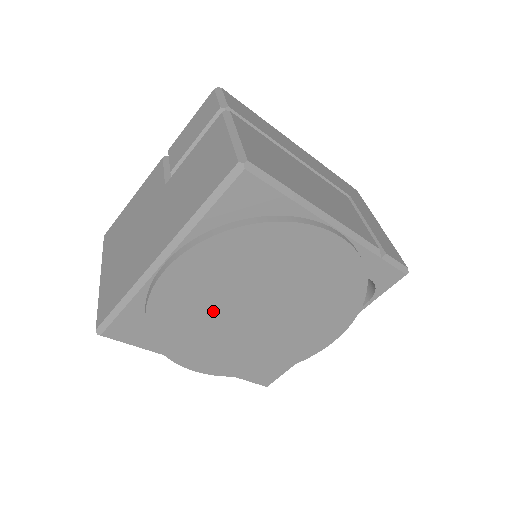
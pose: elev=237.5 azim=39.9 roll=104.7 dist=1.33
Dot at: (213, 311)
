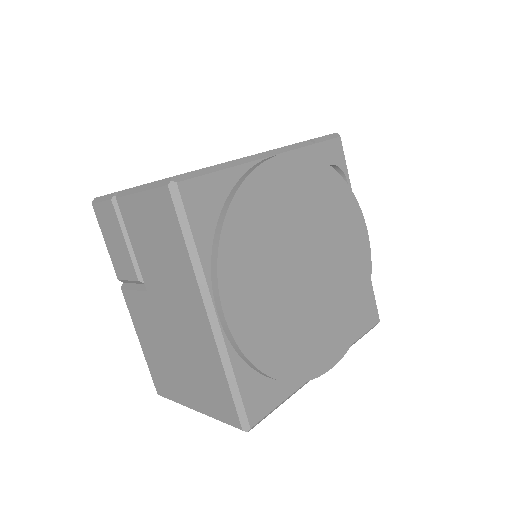
Dot at: (285, 306)
